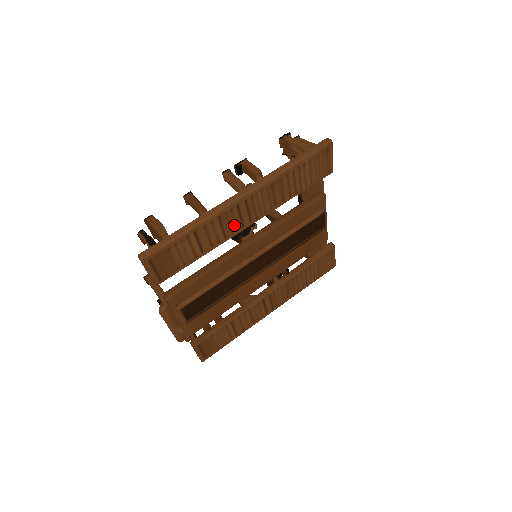
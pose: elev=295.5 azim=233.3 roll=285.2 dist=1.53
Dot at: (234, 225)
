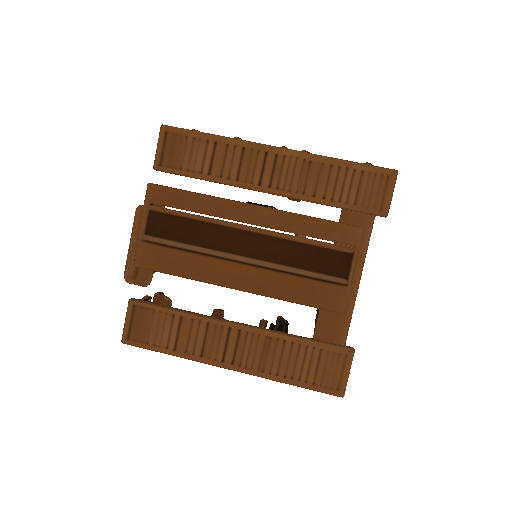
Dot at: (252, 174)
